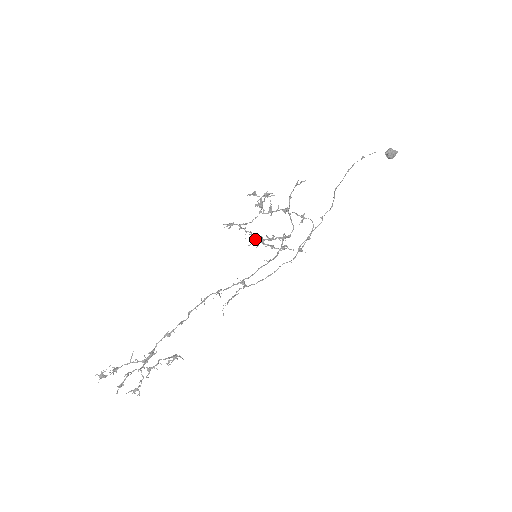
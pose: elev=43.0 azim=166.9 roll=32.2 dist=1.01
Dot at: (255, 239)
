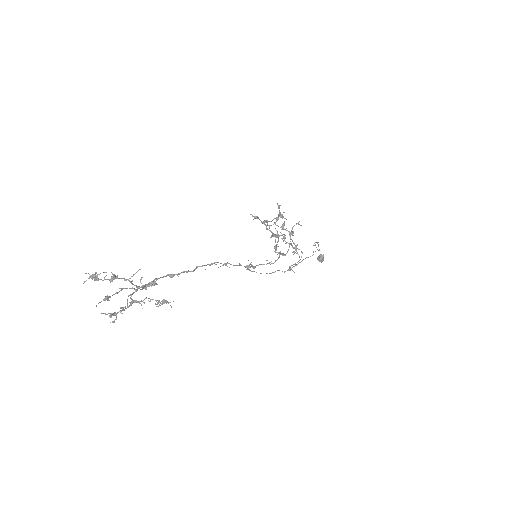
Dot at: (277, 235)
